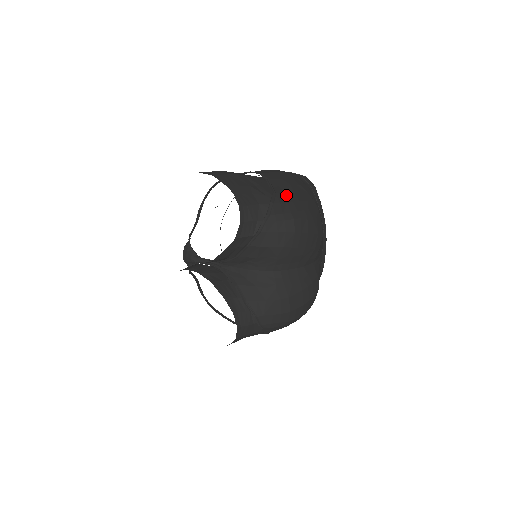
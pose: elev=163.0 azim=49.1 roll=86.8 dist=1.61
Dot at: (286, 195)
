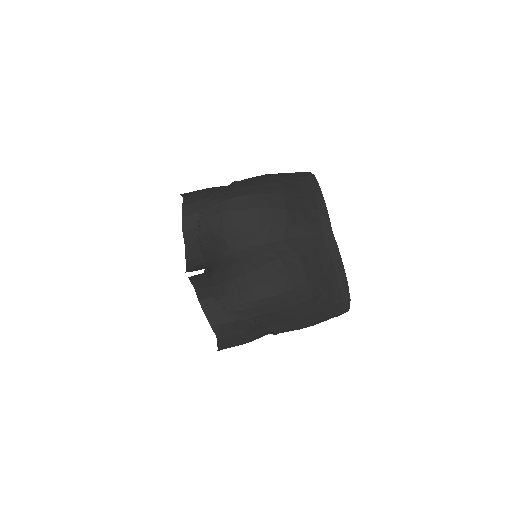
Dot at: (238, 186)
